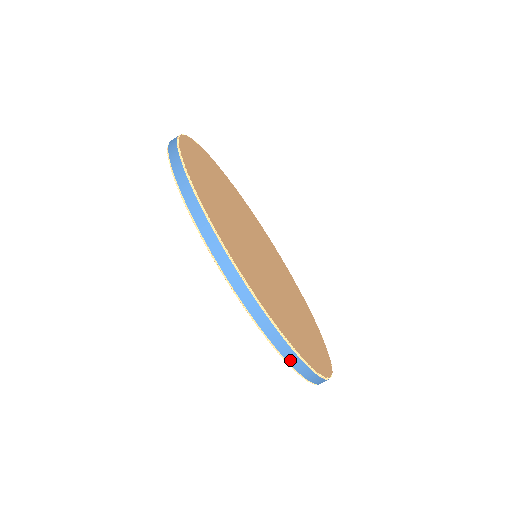
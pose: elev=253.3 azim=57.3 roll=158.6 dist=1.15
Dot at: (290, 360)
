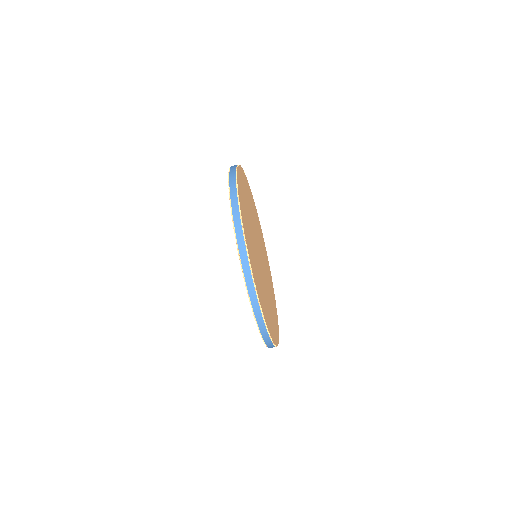
Dot at: occluded
